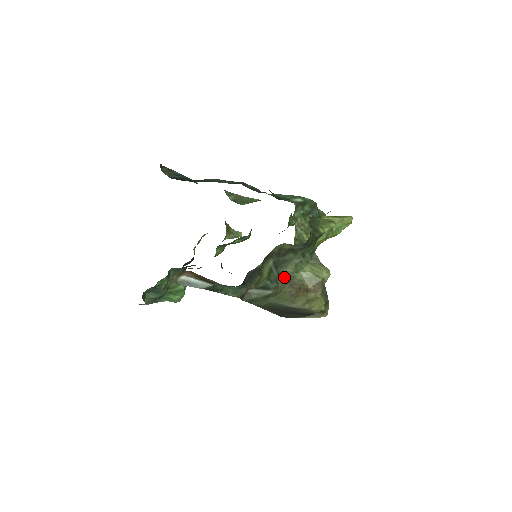
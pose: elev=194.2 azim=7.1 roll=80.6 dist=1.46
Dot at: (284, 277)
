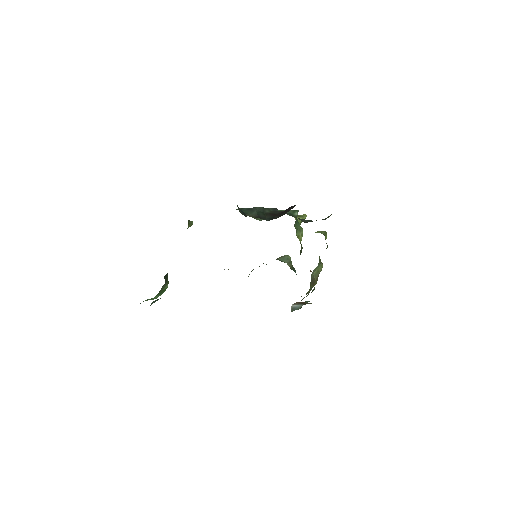
Dot at: (311, 279)
